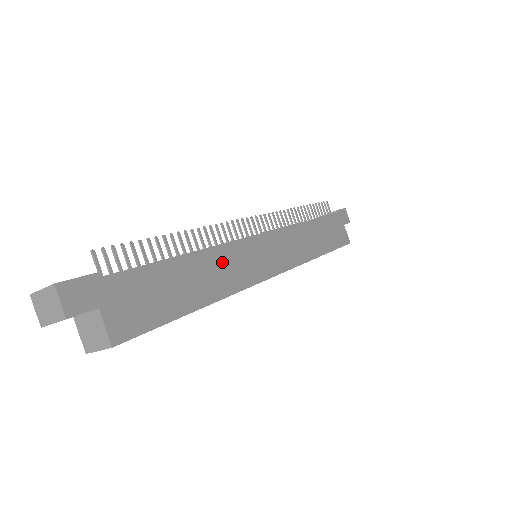
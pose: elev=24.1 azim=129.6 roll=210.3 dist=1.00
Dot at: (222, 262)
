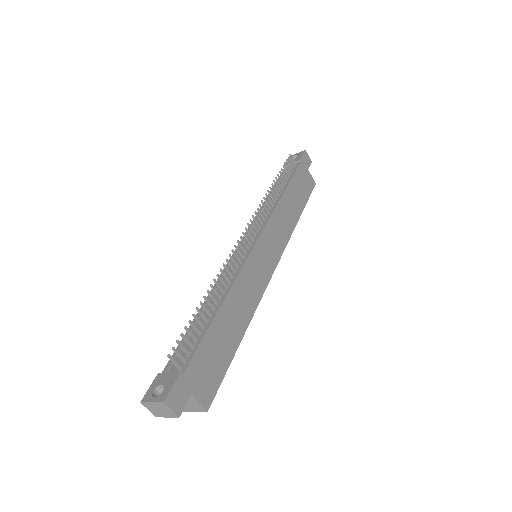
Dot at: (242, 291)
